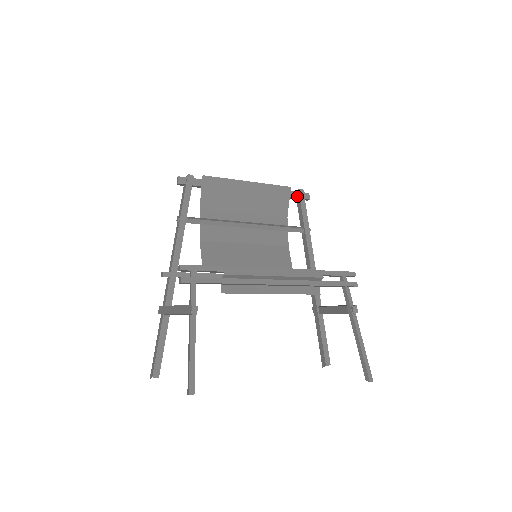
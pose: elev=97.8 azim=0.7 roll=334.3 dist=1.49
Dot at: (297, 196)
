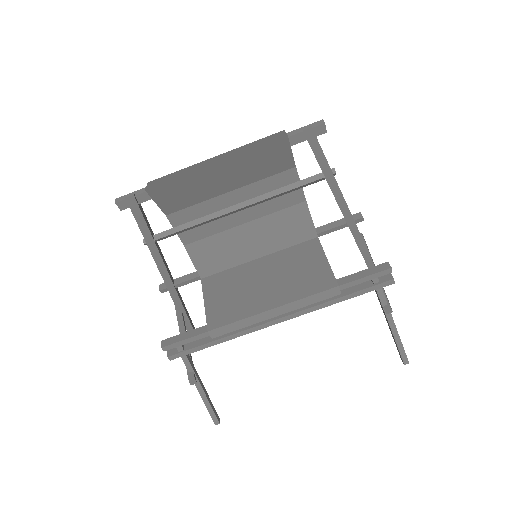
Dot at: (303, 138)
